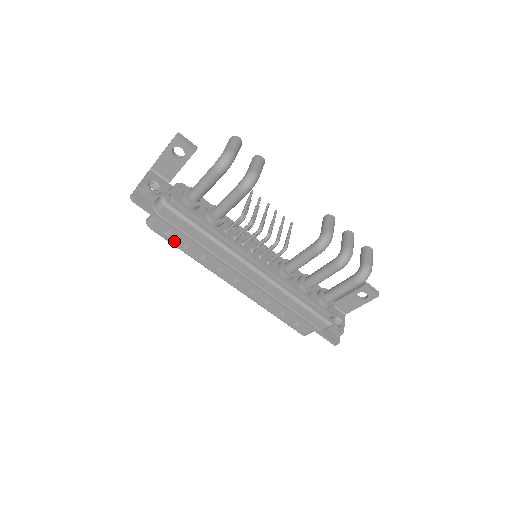
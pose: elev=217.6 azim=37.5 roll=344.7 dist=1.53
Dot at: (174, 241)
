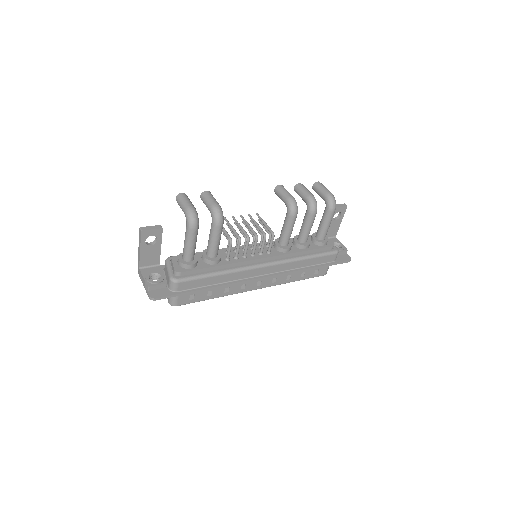
Dot at: (199, 298)
